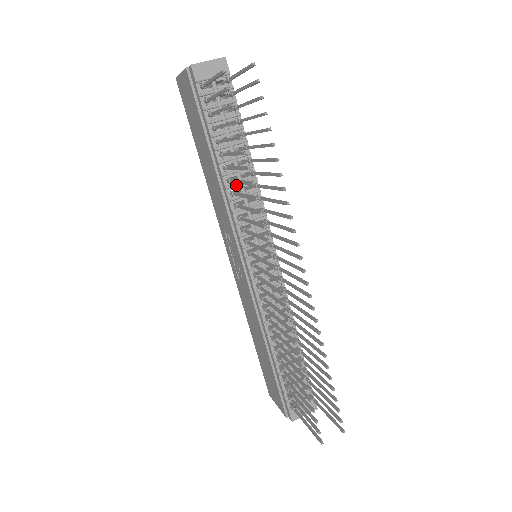
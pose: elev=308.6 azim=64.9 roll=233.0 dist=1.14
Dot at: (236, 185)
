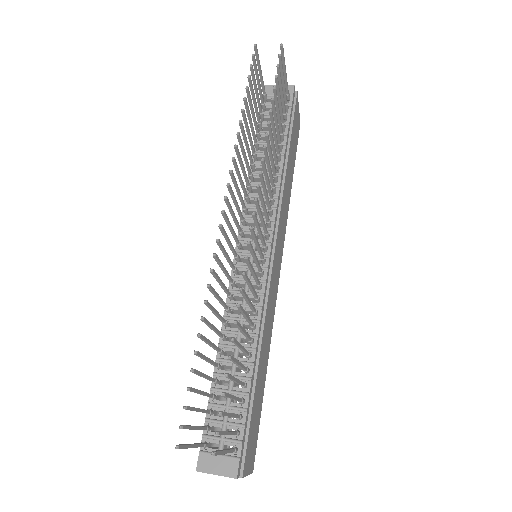
Dot at: occluded
